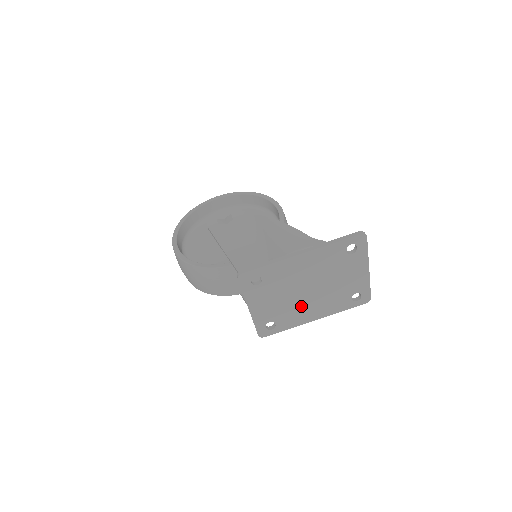
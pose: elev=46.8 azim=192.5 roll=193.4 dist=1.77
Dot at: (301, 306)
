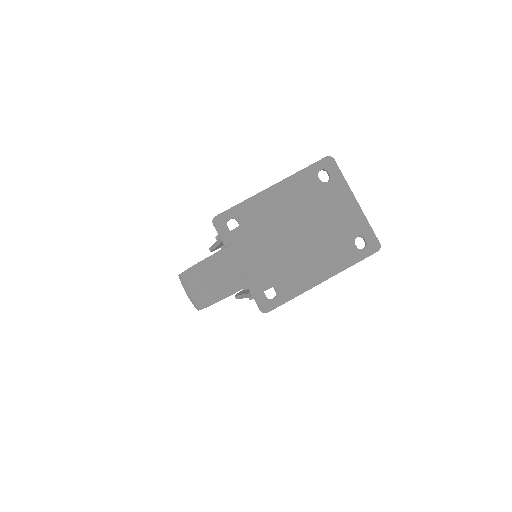
Dot at: (297, 260)
